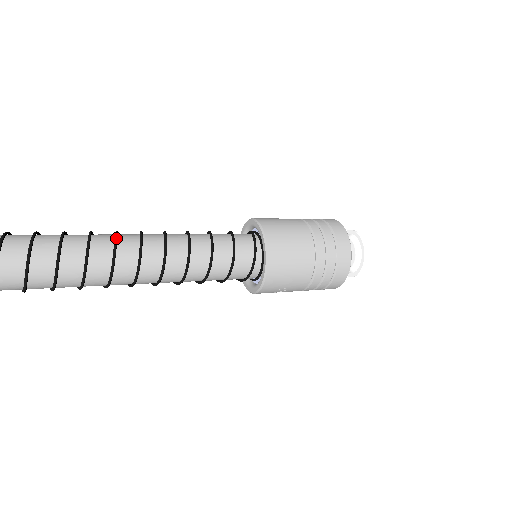
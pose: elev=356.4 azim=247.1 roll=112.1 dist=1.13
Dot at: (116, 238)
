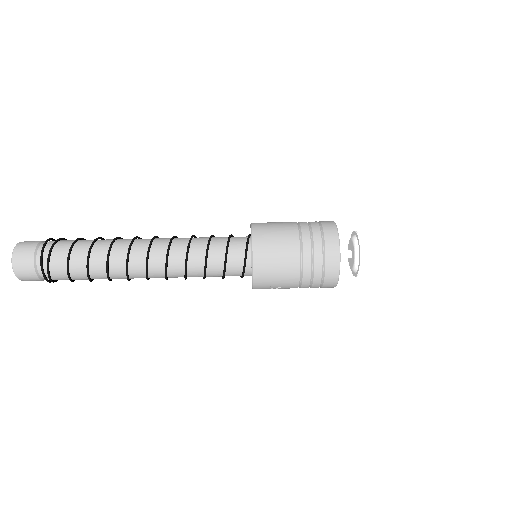
Dot at: (132, 241)
